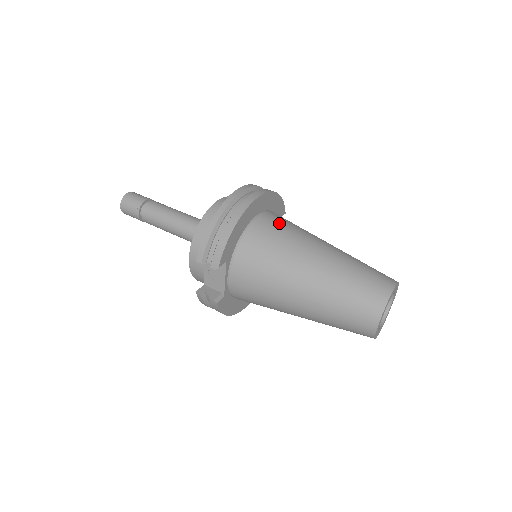
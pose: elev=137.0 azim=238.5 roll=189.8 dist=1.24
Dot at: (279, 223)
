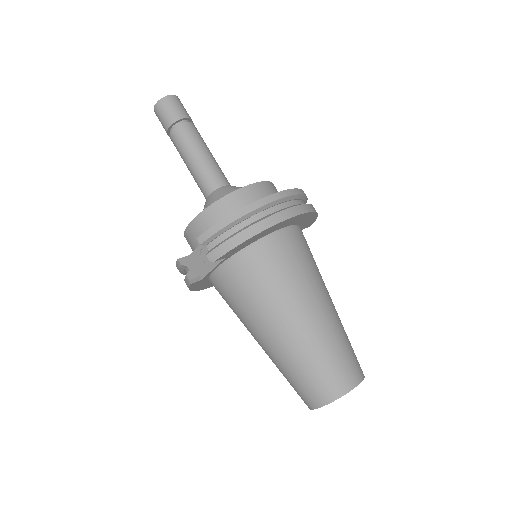
Dot at: (299, 250)
